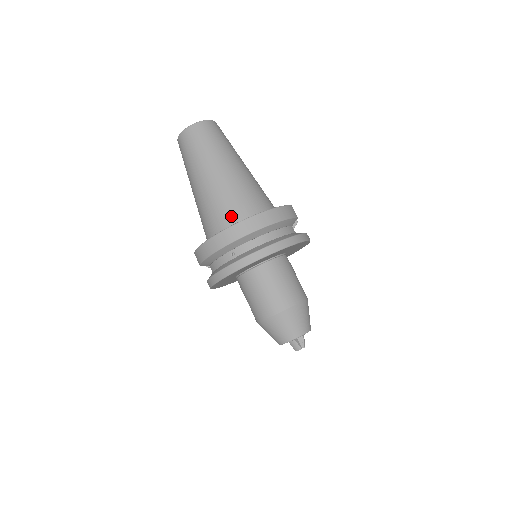
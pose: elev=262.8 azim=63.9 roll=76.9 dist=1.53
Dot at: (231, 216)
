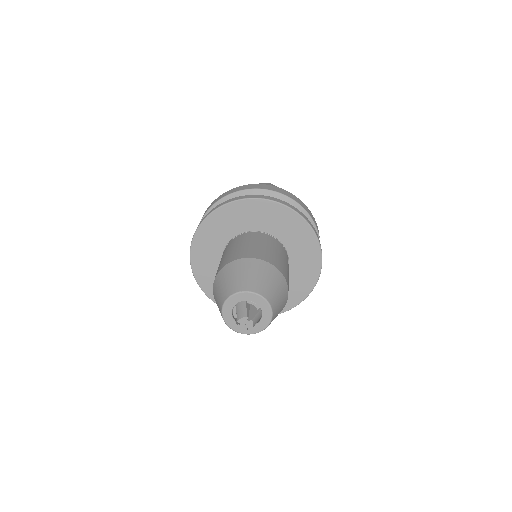
Dot at: occluded
